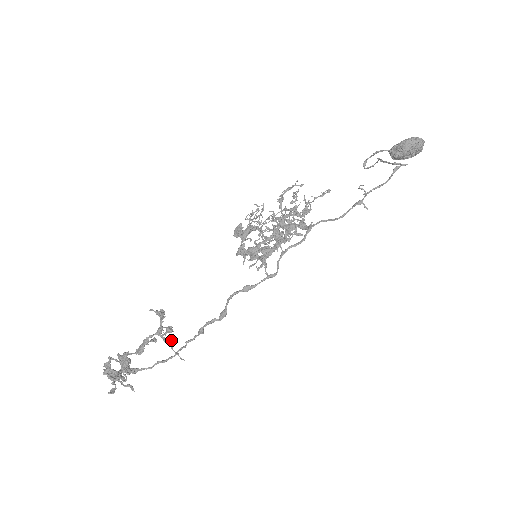
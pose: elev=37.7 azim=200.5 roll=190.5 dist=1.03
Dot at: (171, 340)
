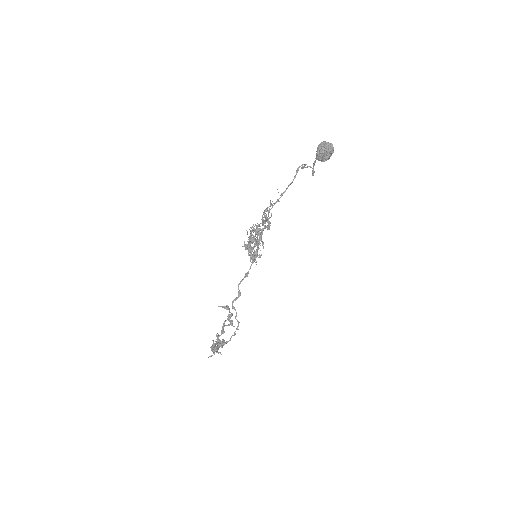
Dot at: (232, 320)
